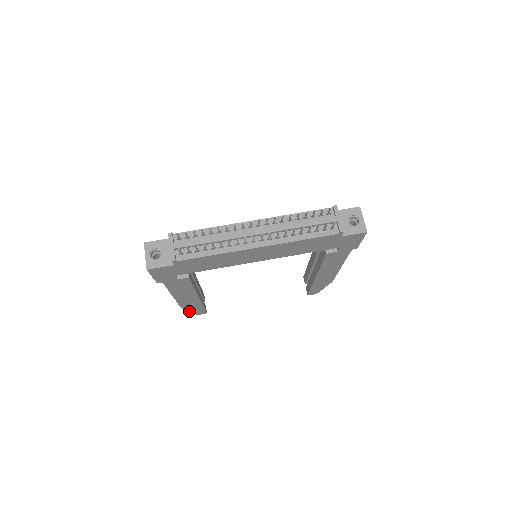
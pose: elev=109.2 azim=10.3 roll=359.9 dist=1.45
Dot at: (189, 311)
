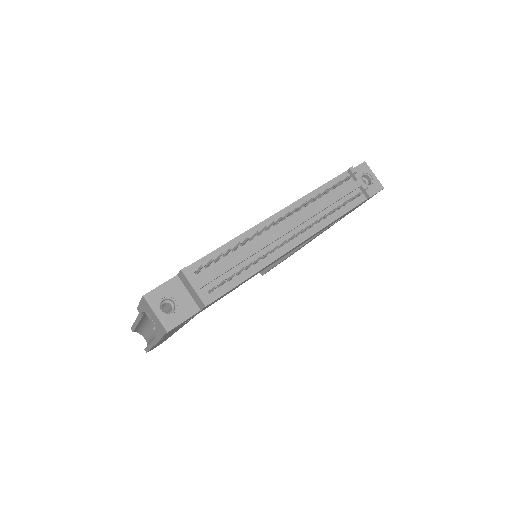
Dot at: occluded
